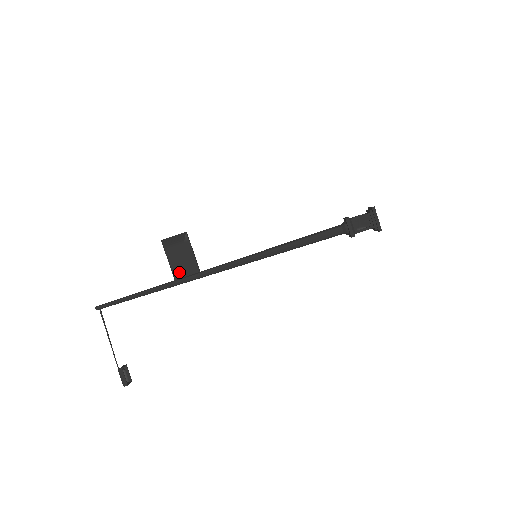
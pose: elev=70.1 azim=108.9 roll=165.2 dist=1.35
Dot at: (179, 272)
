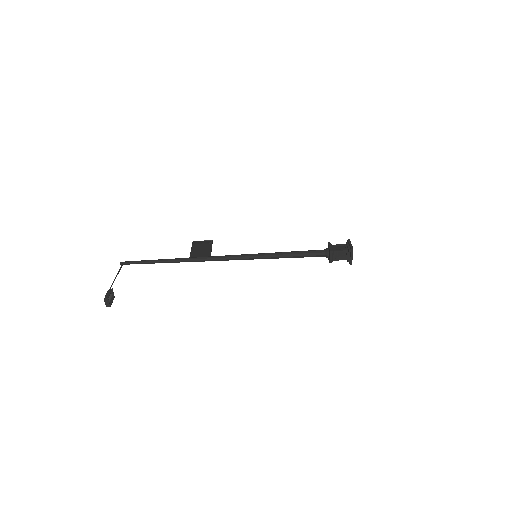
Dot at: (195, 255)
